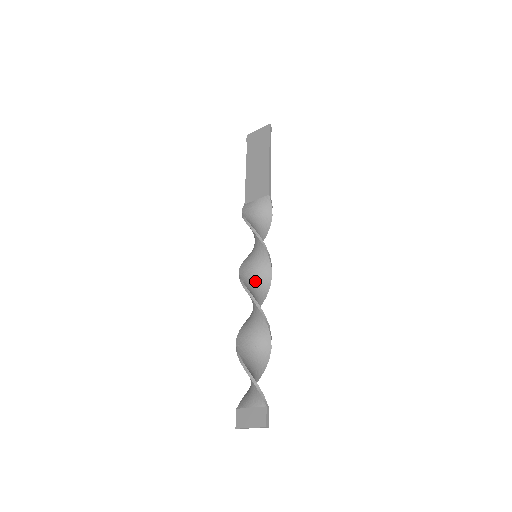
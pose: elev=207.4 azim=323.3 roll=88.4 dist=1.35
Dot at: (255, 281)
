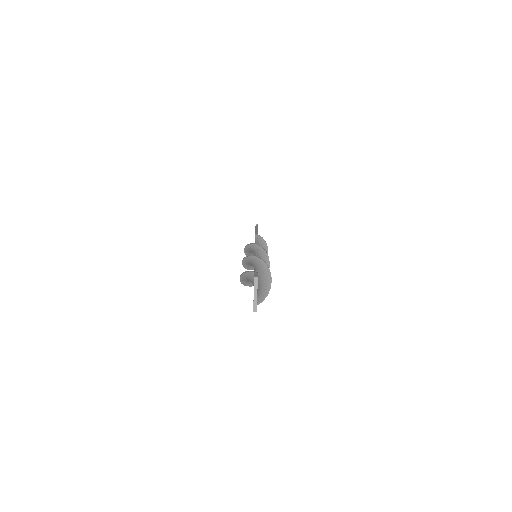
Dot at: occluded
